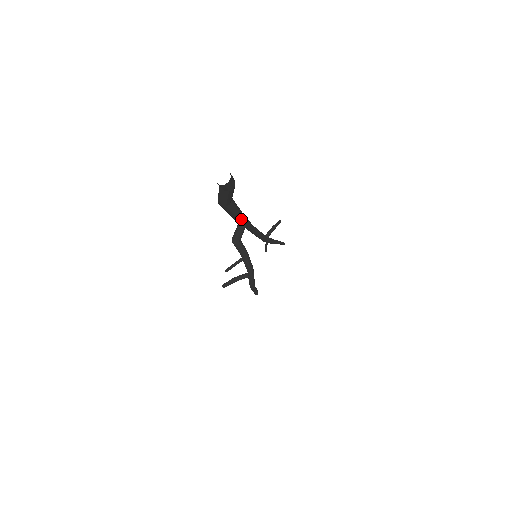
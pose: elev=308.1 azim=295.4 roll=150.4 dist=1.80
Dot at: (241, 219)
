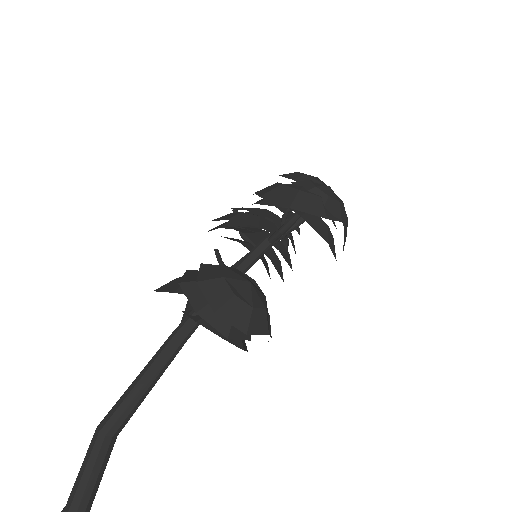
Dot at: (170, 361)
